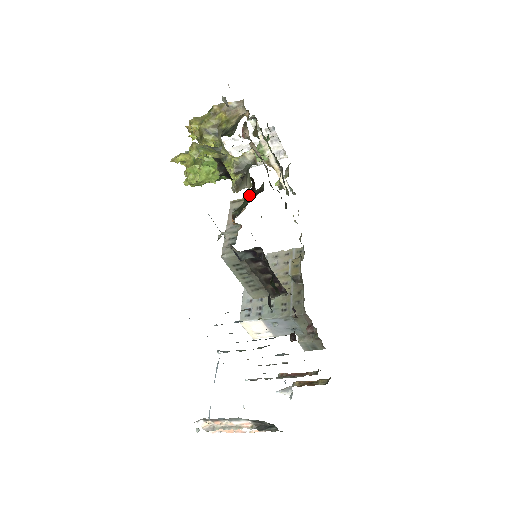
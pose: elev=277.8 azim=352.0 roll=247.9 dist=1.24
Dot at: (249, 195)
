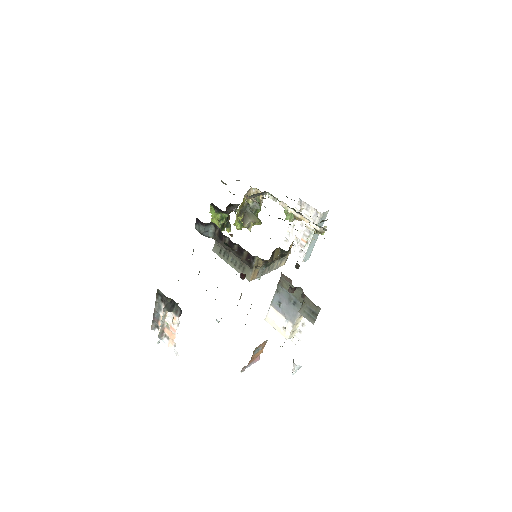
Dot at: occluded
